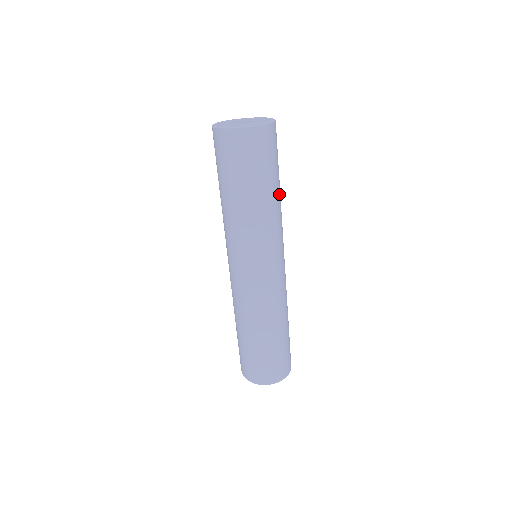
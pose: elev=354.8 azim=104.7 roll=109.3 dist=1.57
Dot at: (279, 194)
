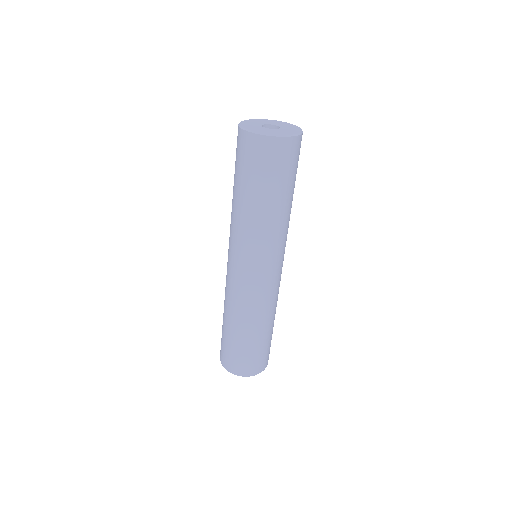
Dot at: (282, 208)
